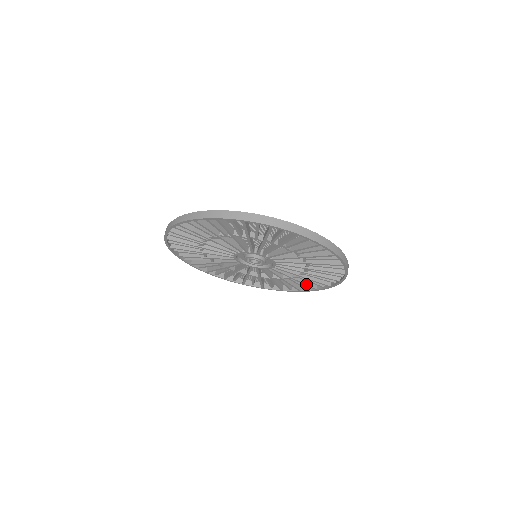
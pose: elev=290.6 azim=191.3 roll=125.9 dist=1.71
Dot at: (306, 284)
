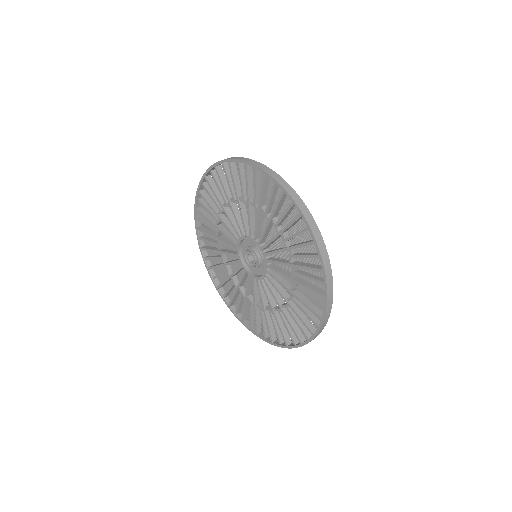
Dot at: (281, 329)
